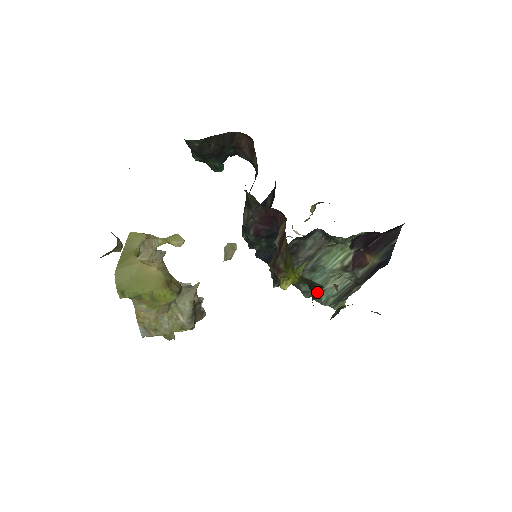
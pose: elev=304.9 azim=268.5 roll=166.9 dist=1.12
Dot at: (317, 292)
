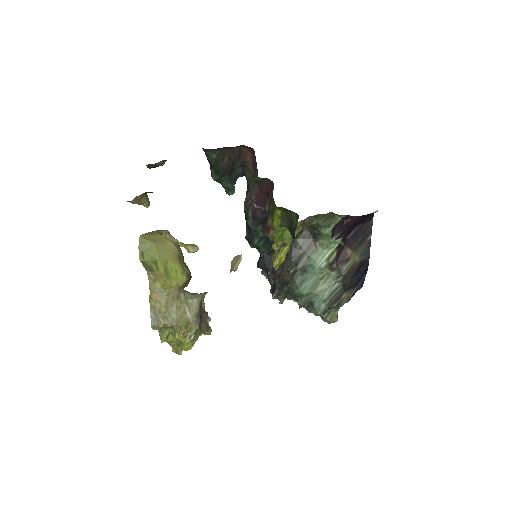
Dot at: (295, 228)
